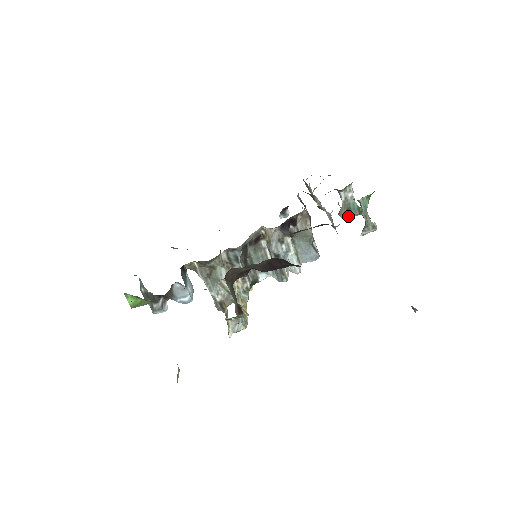
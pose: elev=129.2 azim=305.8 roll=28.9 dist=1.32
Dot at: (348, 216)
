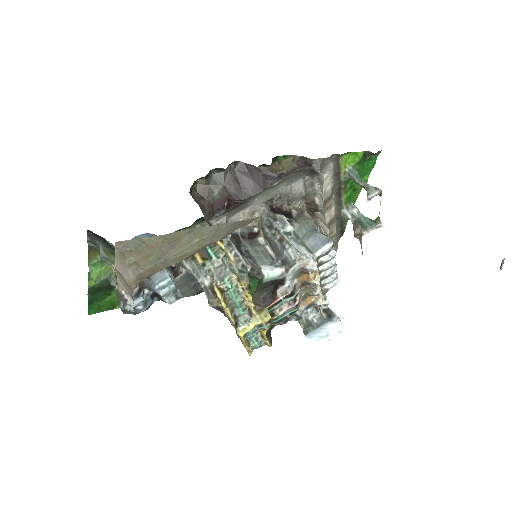
Dot at: (365, 231)
